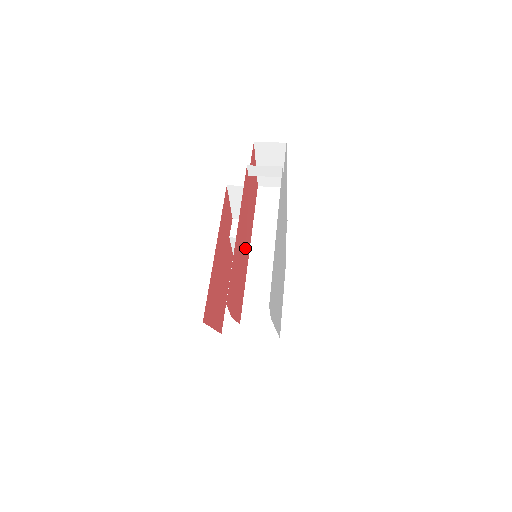
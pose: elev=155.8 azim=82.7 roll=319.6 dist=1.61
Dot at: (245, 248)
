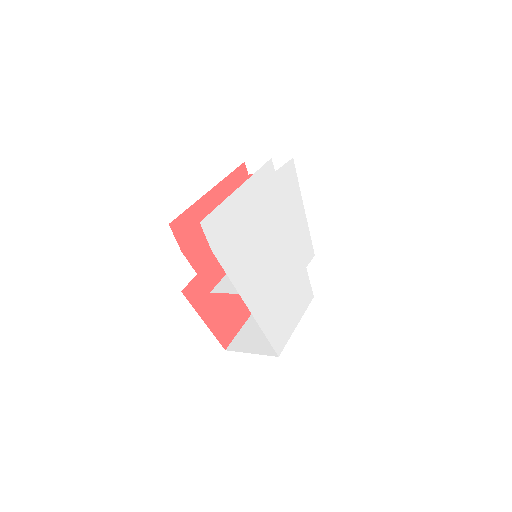
Dot at: occluded
